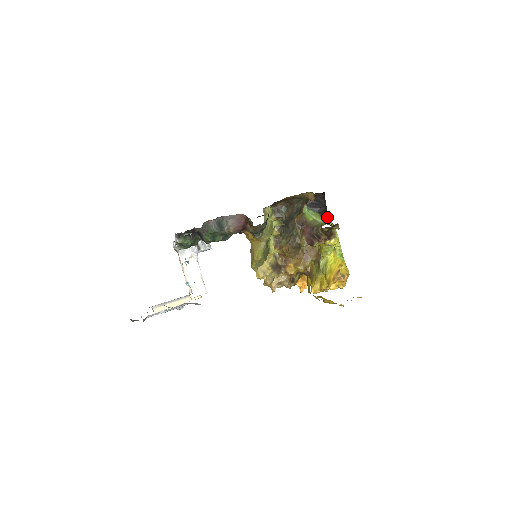
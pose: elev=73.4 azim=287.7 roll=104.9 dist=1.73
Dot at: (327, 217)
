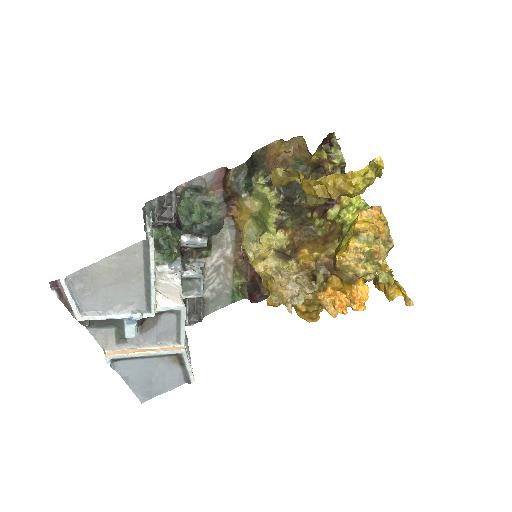
Dot at: occluded
